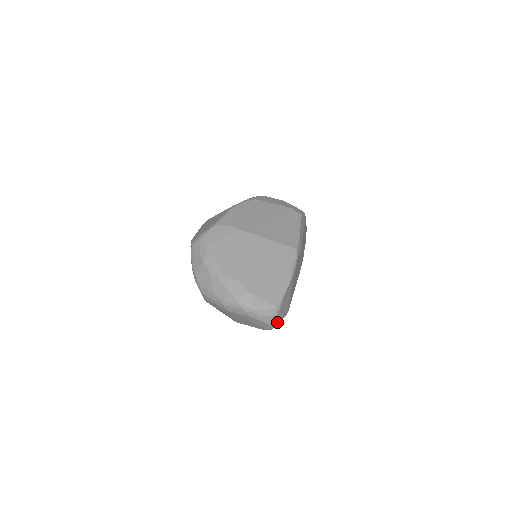
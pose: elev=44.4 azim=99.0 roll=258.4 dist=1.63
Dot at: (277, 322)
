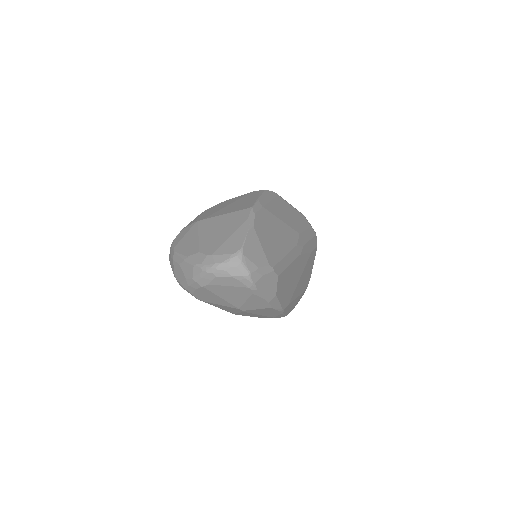
Dot at: (251, 272)
